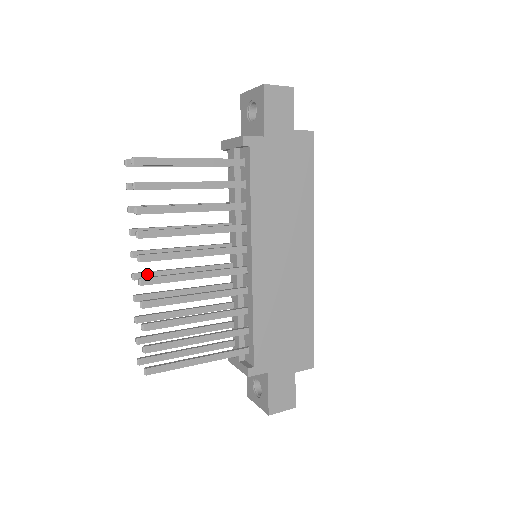
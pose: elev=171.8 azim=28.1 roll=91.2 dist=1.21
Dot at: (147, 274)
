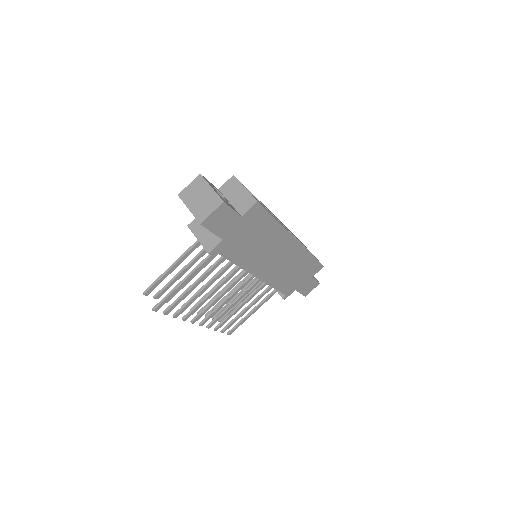
Dot at: occluded
